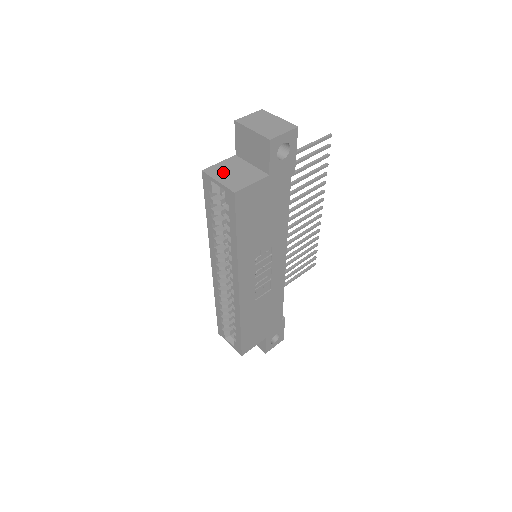
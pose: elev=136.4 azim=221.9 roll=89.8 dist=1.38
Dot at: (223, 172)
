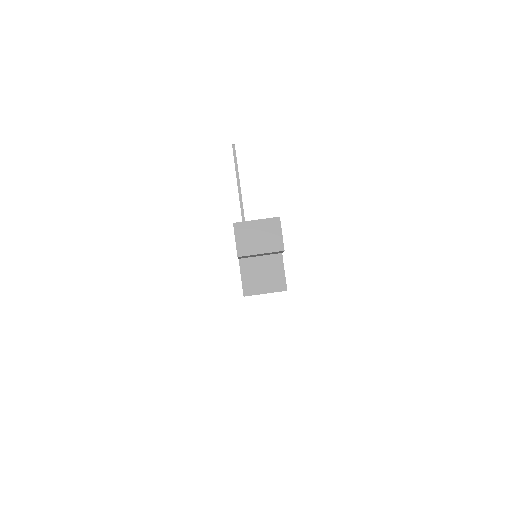
Dot at: (256, 283)
